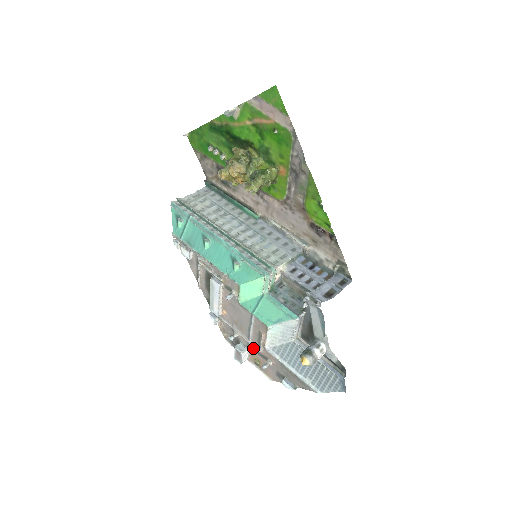
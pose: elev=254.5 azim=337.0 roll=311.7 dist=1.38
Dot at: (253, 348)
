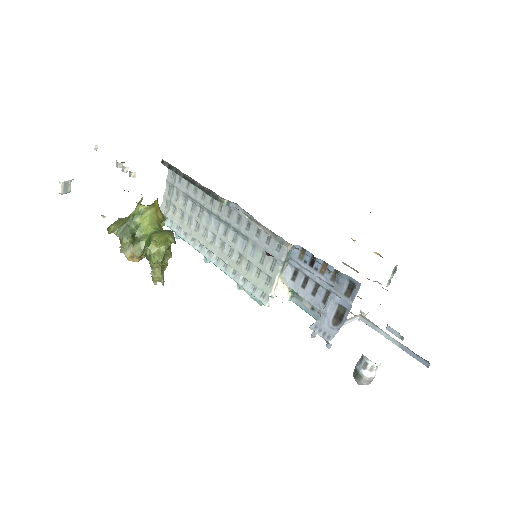
Dot at: occluded
